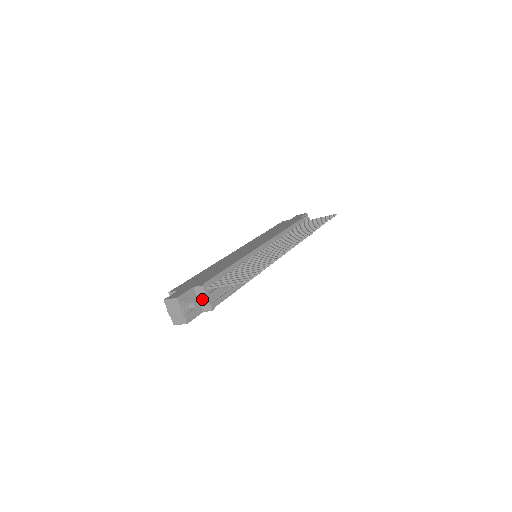
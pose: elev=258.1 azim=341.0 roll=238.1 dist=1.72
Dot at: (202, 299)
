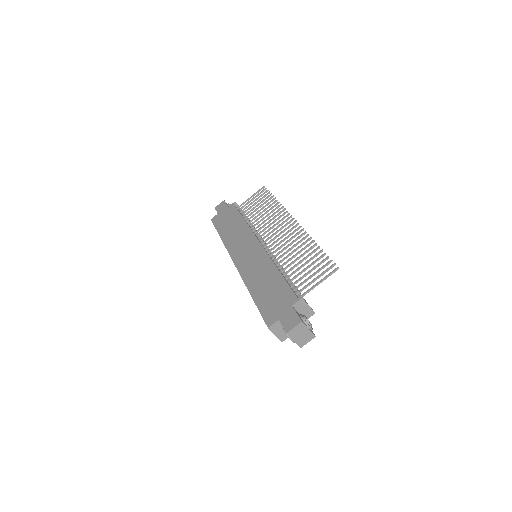
Dot at: (303, 310)
